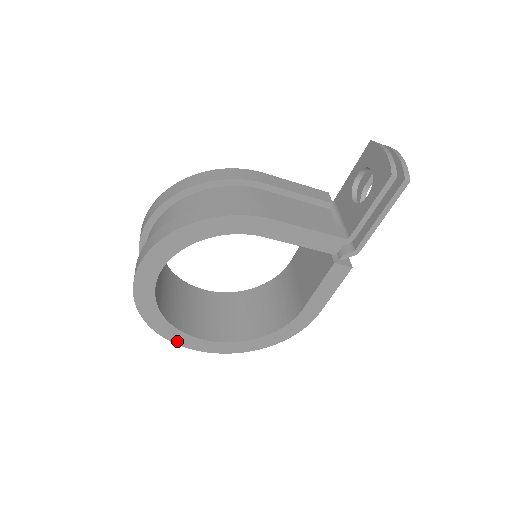
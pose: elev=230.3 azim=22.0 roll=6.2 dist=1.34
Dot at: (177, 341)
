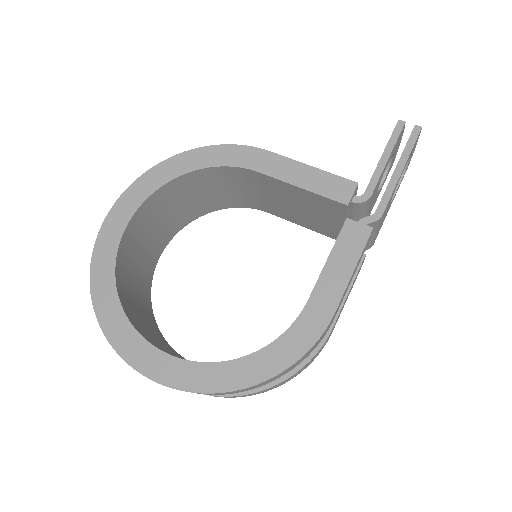
Dot at: (117, 342)
